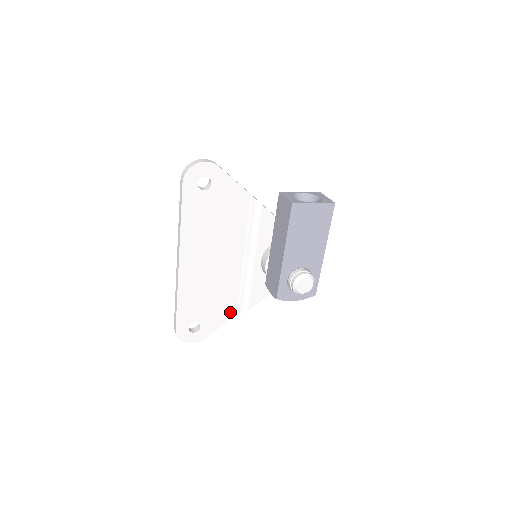
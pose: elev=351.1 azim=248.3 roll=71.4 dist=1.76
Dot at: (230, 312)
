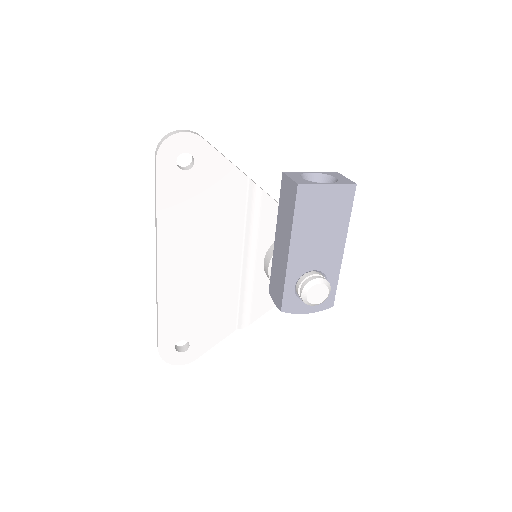
Dot at: (227, 327)
